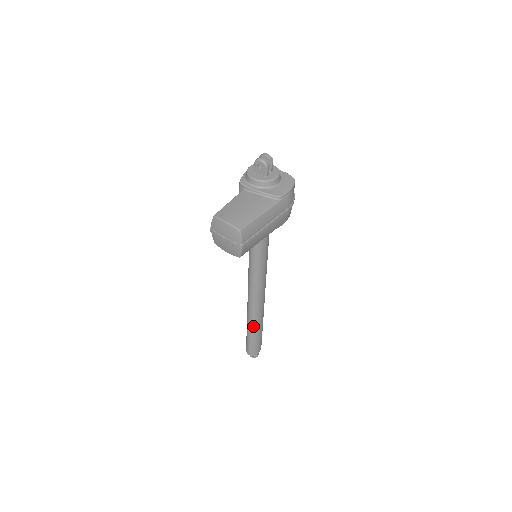
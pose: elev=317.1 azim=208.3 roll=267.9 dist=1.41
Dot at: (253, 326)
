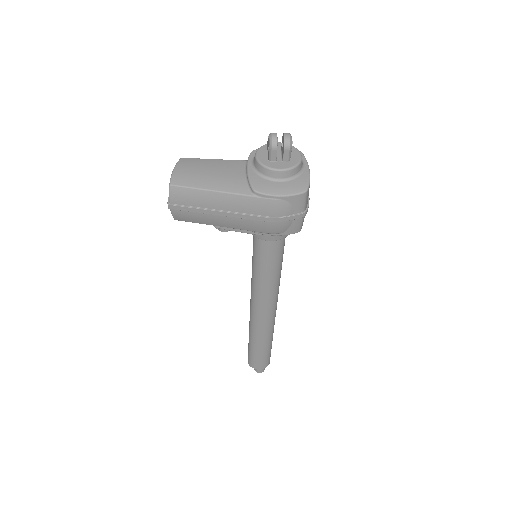
Dot at: (250, 334)
